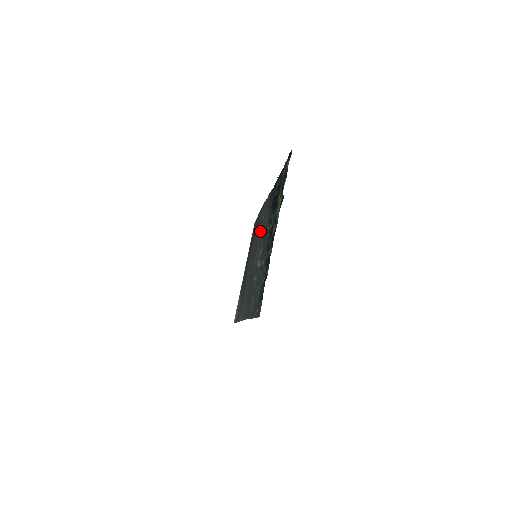
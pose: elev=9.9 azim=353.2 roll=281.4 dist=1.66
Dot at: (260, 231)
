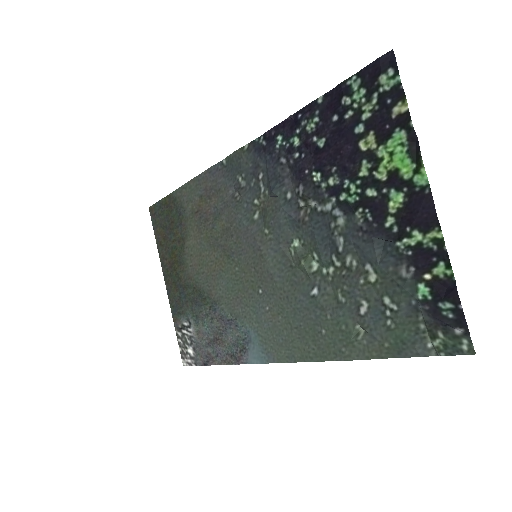
Dot at: (240, 215)
